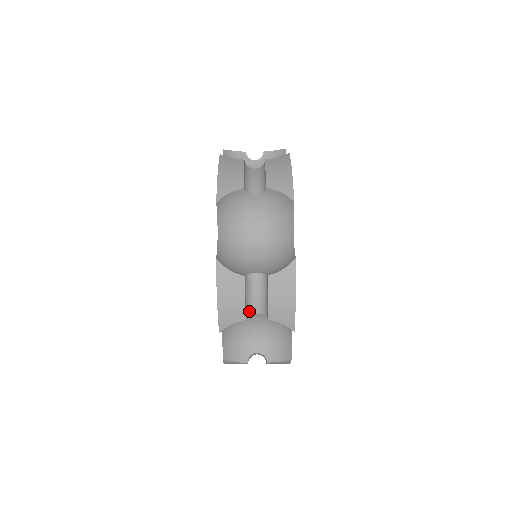
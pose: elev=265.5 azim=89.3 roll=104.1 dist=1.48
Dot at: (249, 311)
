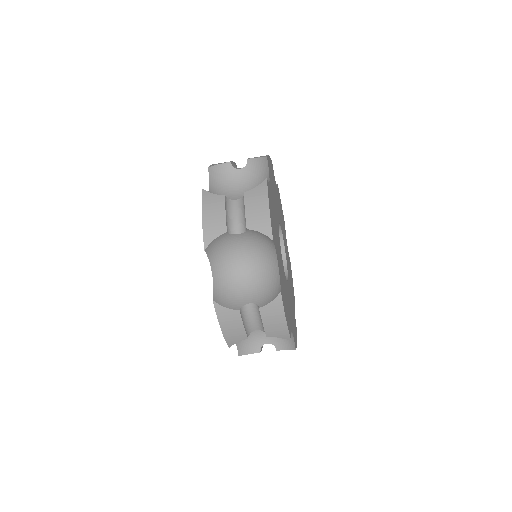
Dot at: (250, 330)
